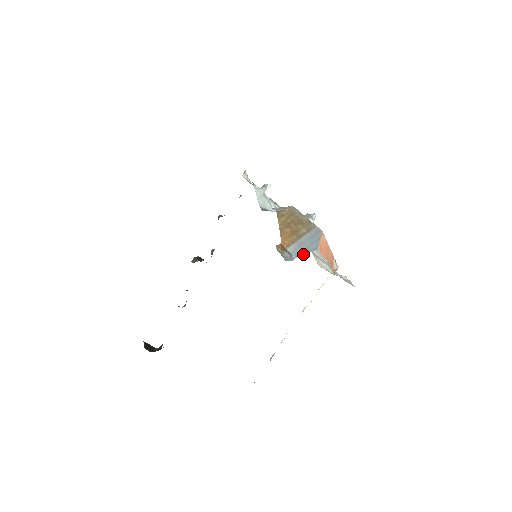
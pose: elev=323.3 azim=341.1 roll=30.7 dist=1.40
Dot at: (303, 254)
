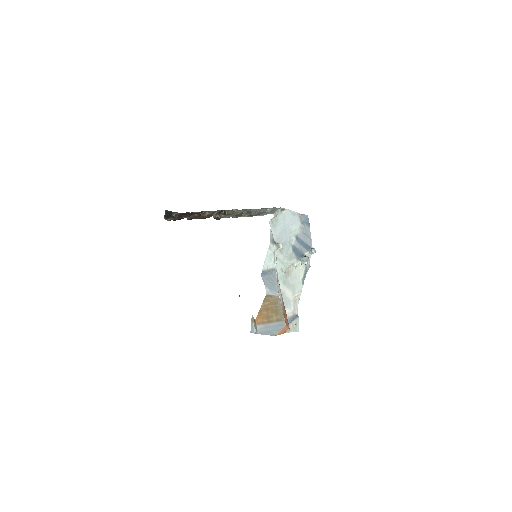
Dot at: (264, 334)
